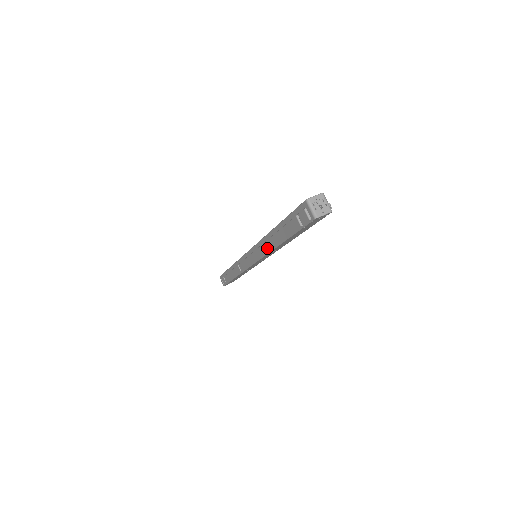
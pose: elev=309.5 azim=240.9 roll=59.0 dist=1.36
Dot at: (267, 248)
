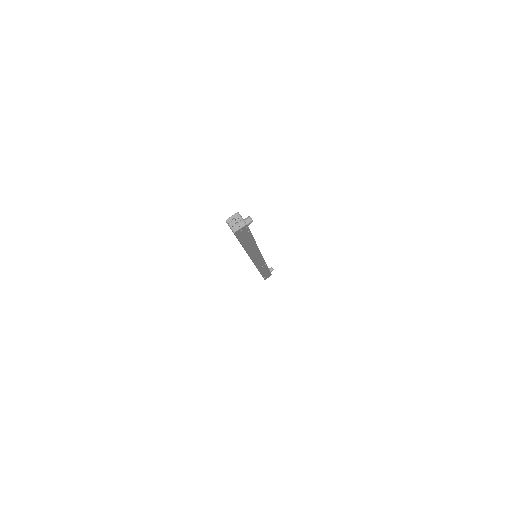
Dot at: occluded
